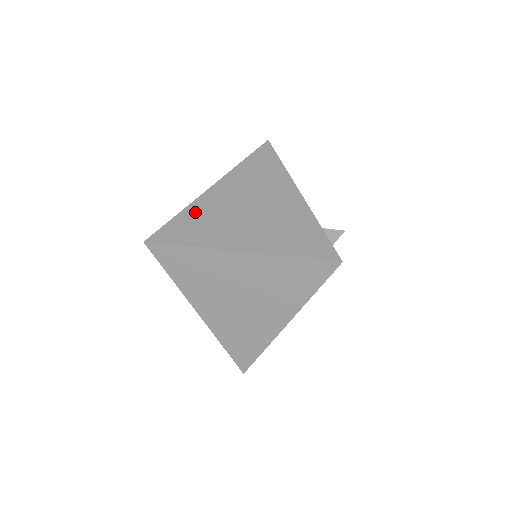
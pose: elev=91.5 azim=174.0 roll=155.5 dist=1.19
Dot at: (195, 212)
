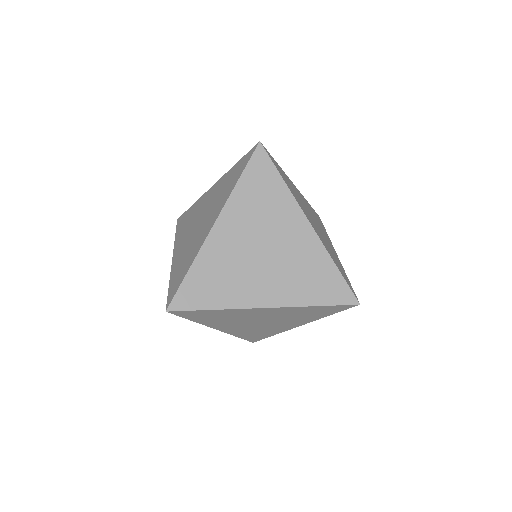
Dot at: (176, 268)
